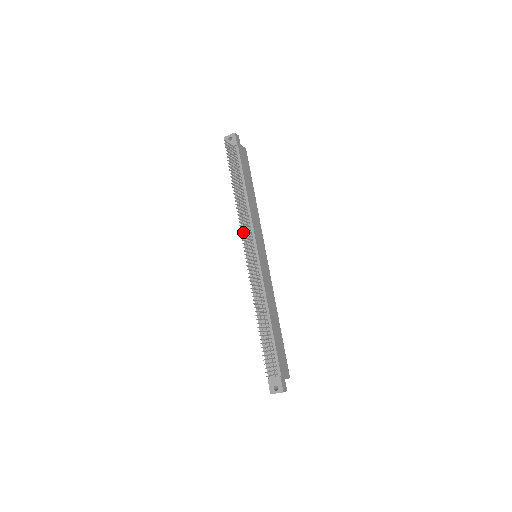
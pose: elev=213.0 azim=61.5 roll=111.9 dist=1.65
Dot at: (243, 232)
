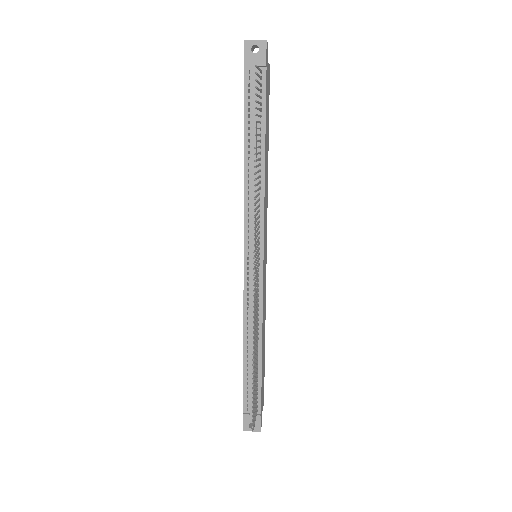
Dot at: (246, 220)
